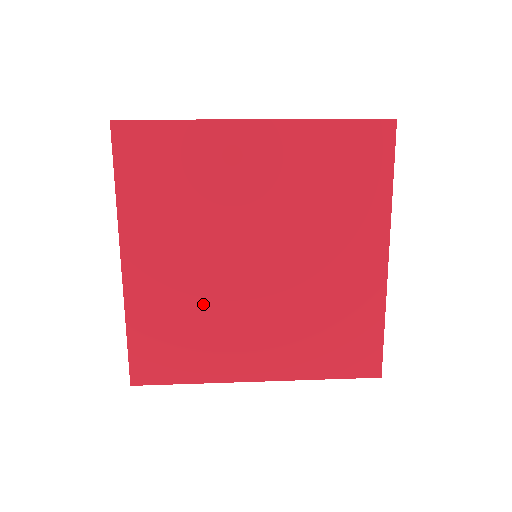
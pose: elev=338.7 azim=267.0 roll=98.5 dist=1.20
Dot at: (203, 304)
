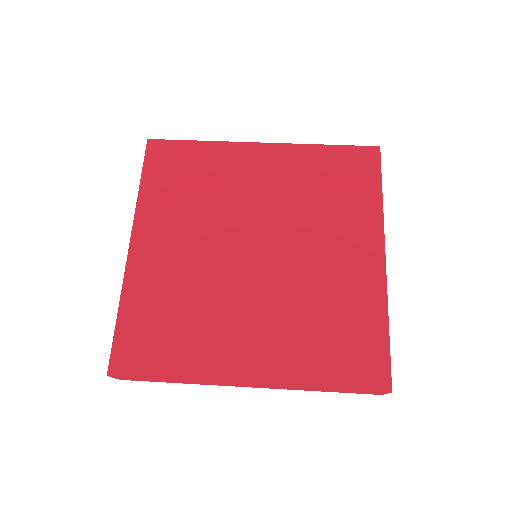
Dot at: (199, 290)
